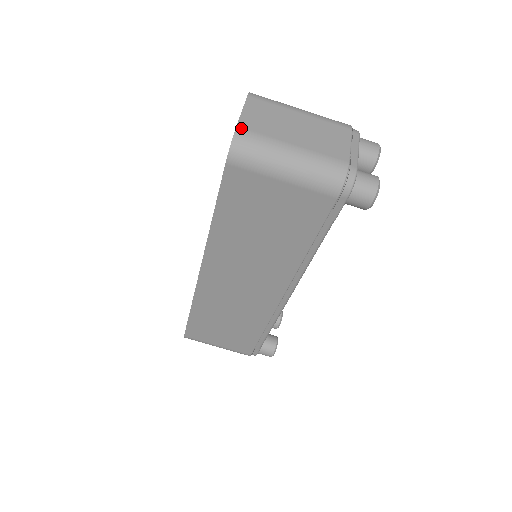
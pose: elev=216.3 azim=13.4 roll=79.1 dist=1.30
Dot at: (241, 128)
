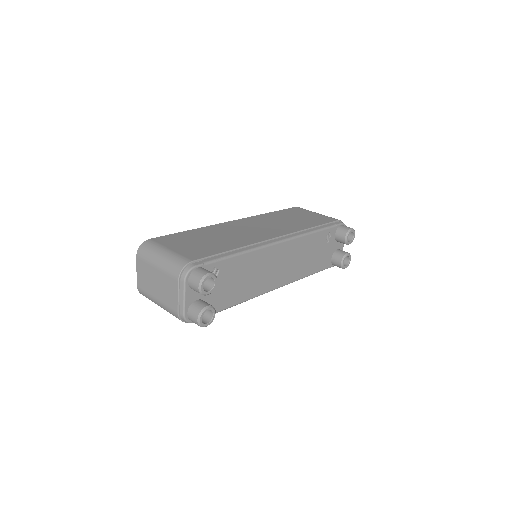
Dot at: (138, 287)
